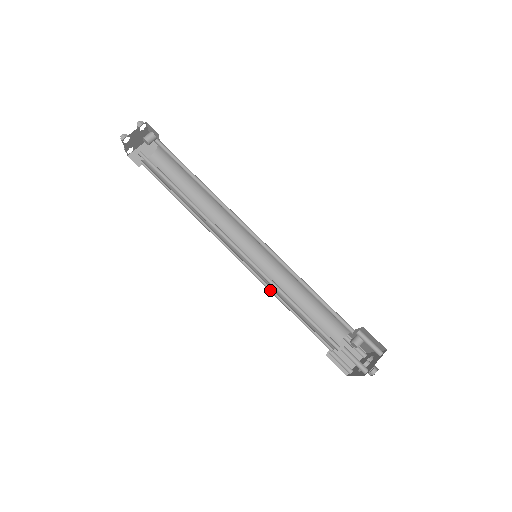
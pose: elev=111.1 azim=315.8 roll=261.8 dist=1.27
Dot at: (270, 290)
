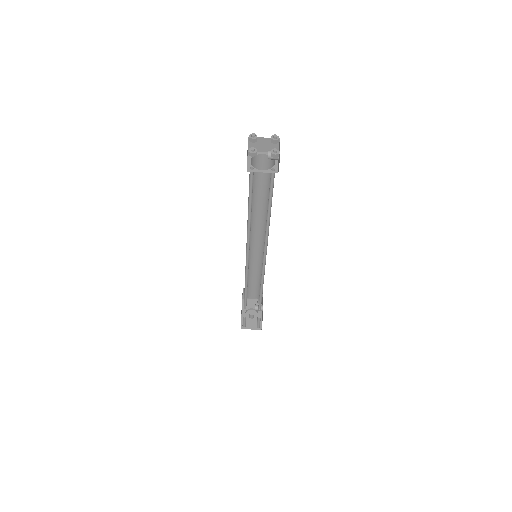
Dot at: occluded
